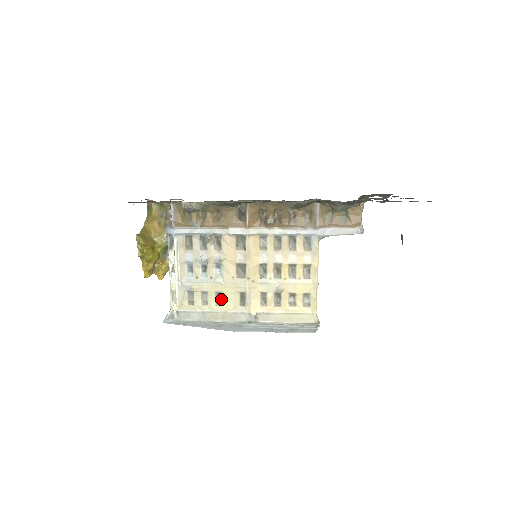
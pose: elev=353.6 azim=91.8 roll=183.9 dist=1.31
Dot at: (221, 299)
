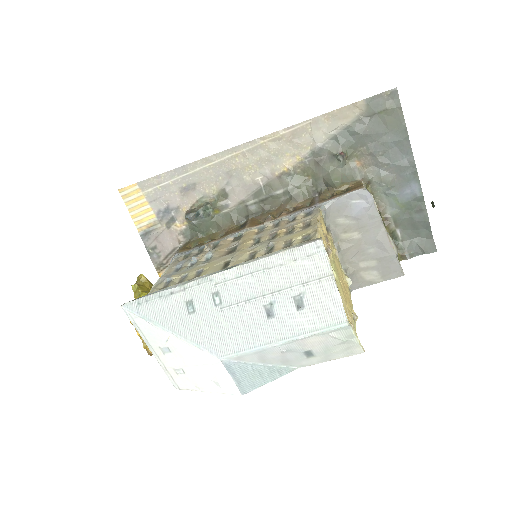
Dot at: (201, 274)
